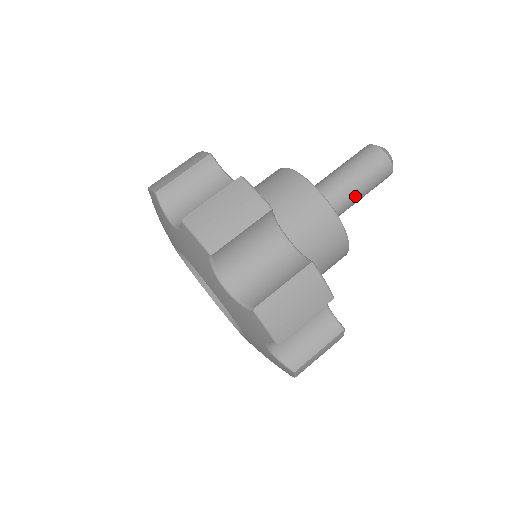
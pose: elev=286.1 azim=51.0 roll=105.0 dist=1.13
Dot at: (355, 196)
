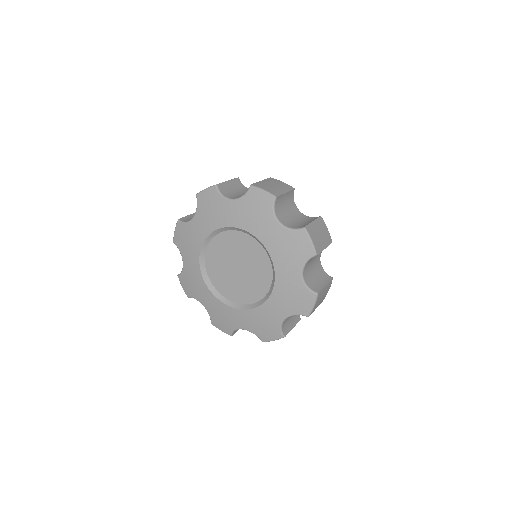
Dot at: occluded
